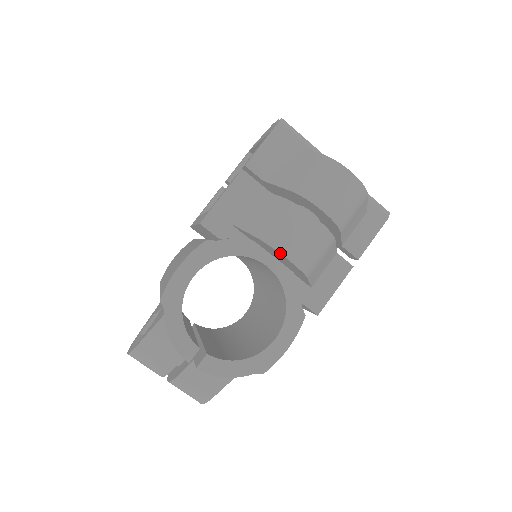
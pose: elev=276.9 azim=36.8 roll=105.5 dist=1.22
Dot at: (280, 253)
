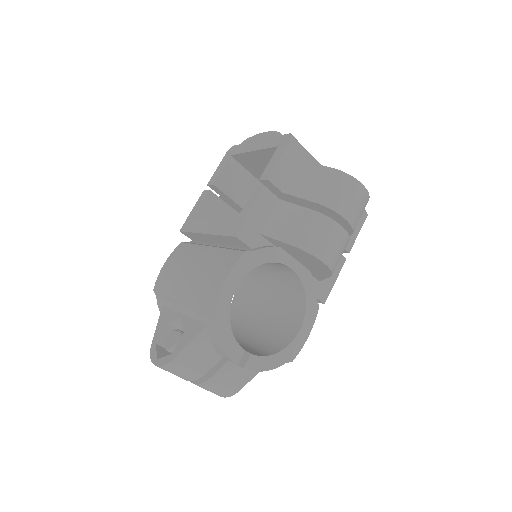
Dot at: (319, 259)
